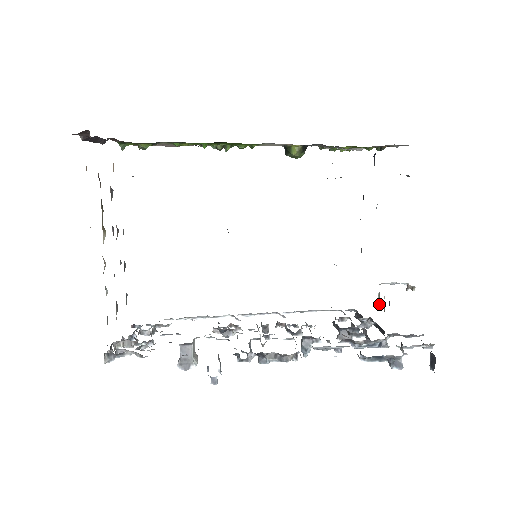
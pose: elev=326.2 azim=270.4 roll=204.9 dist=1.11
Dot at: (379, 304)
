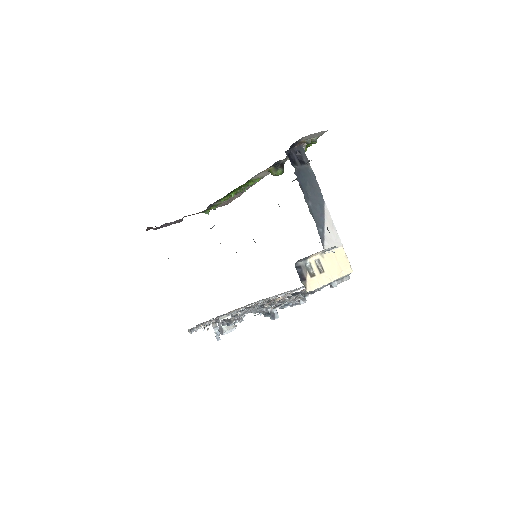
Dot at: (321, 269)
